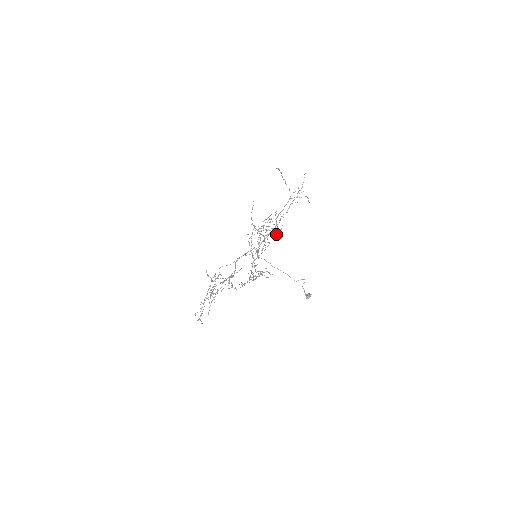
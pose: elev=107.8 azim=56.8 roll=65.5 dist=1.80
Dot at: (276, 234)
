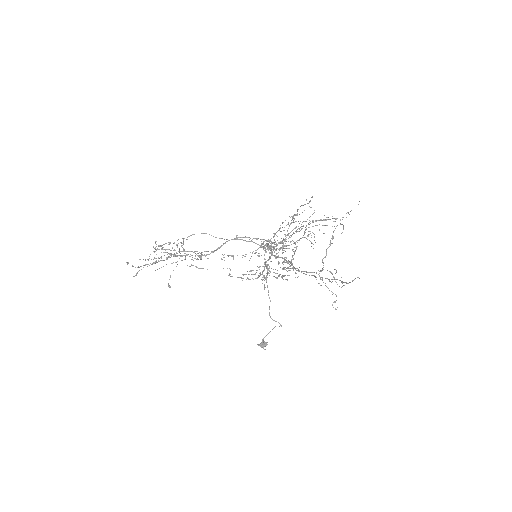
Dot at: occluded
